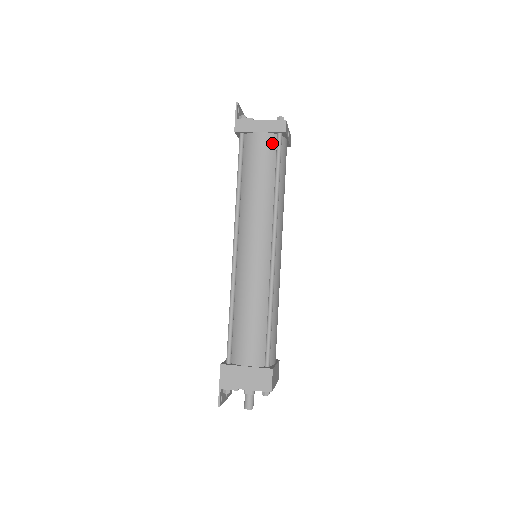
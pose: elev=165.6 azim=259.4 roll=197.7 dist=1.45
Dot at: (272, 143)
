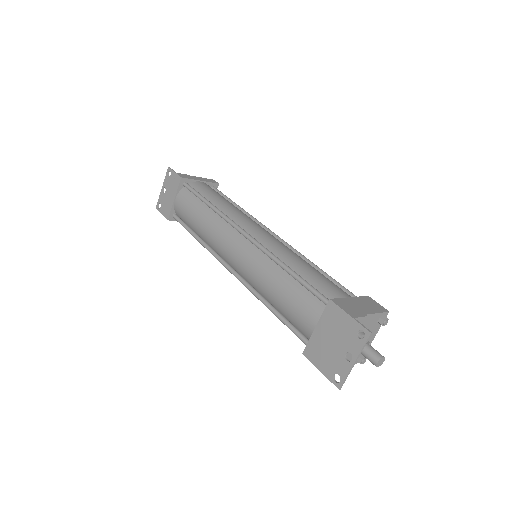
Dot at: occluded
